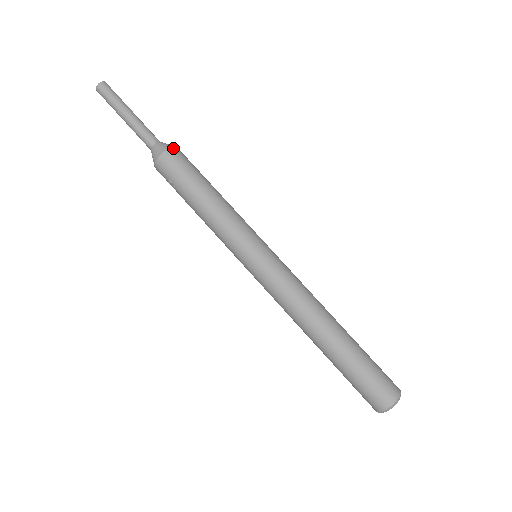
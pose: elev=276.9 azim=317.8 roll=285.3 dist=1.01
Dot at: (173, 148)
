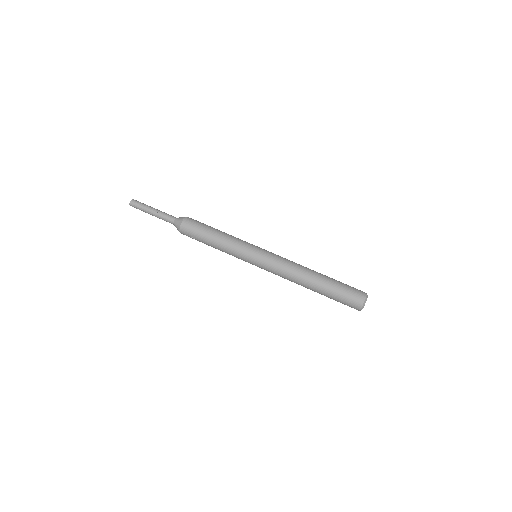
Dot at: (185, 219)
